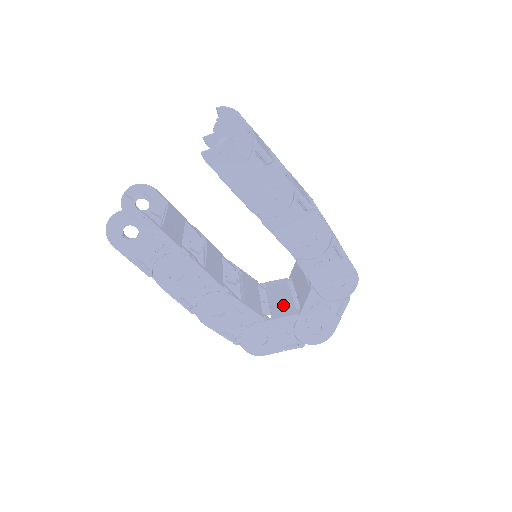
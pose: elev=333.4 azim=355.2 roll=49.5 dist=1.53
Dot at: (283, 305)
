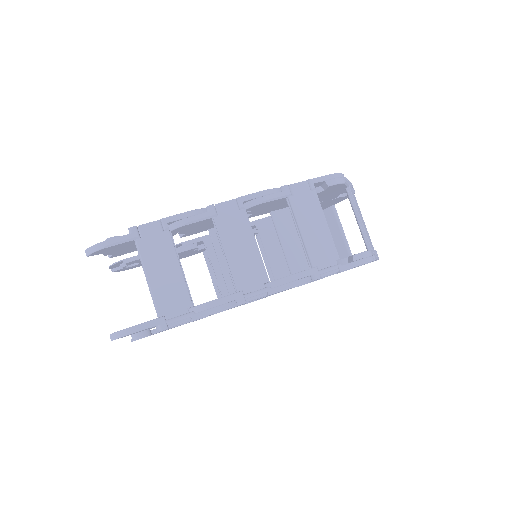
Dot at: occluded
